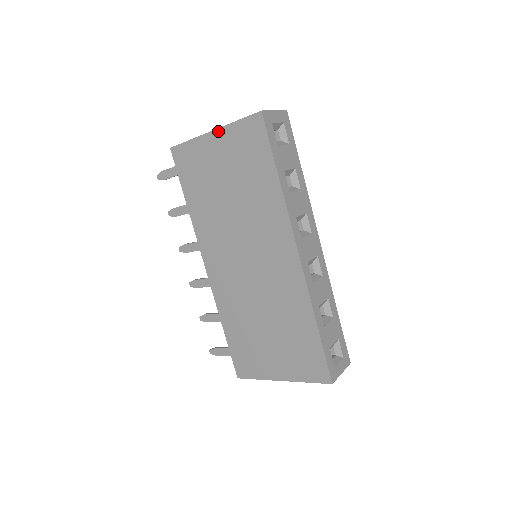
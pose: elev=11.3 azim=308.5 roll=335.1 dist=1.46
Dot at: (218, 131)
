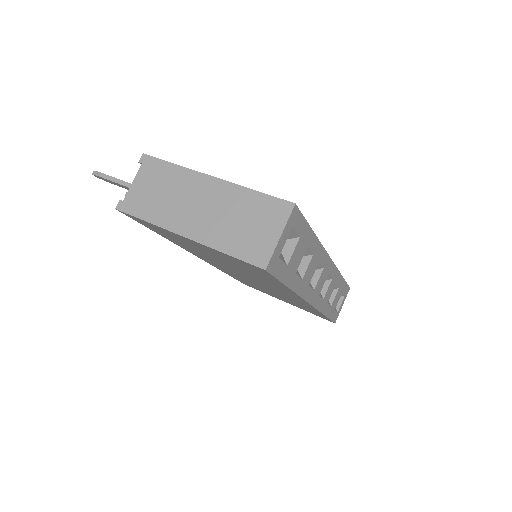
Dot at: (195, 242)
